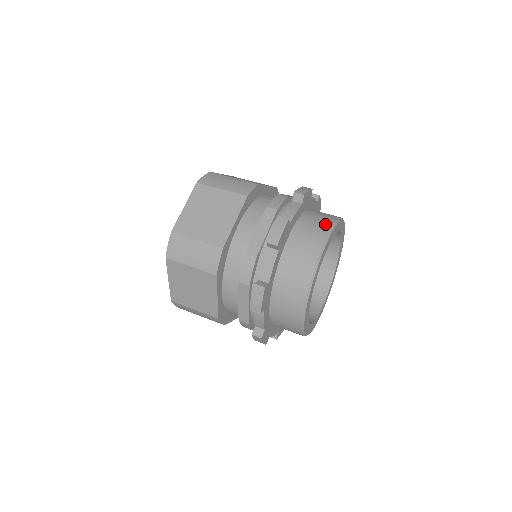
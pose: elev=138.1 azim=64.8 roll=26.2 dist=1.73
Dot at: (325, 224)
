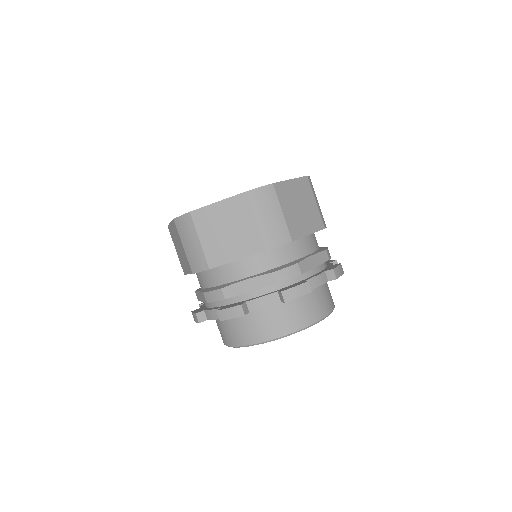
Dot at: (238, 339)
